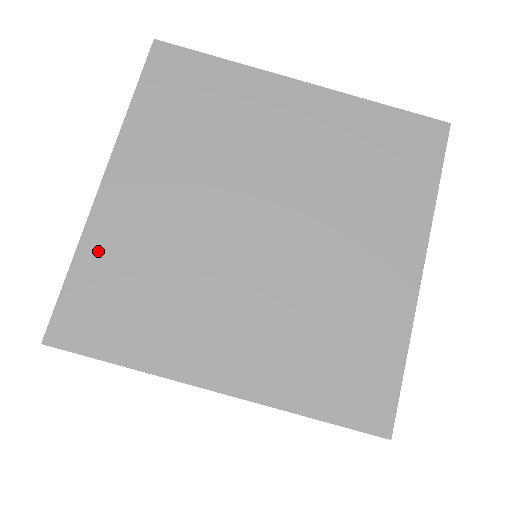
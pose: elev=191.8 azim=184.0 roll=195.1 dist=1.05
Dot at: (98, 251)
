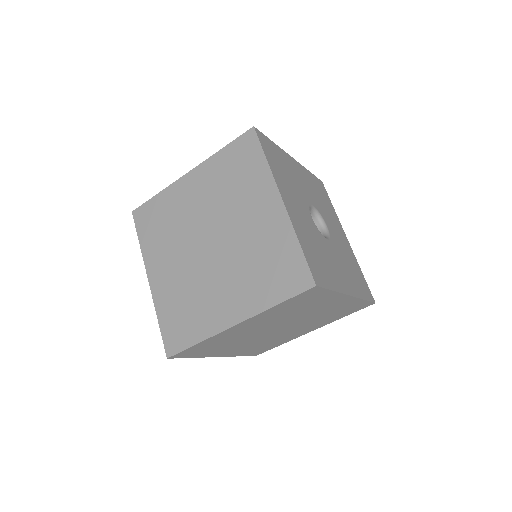
Dot at: (163, 308)
